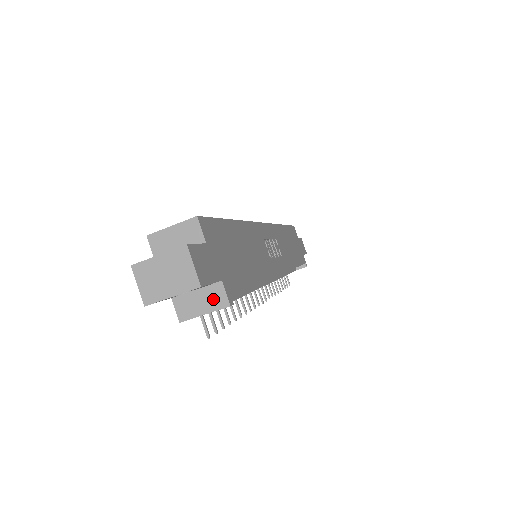
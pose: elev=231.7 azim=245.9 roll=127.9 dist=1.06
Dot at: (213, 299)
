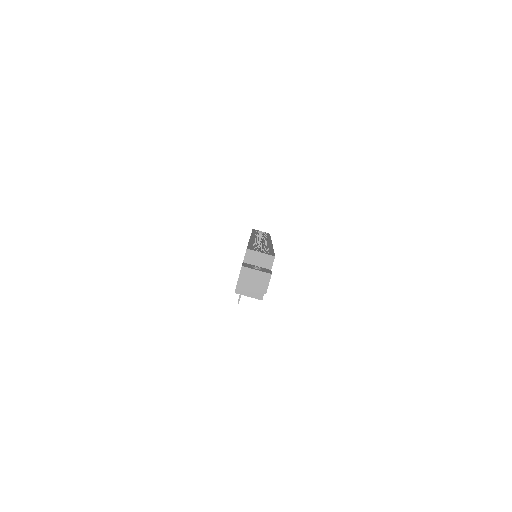
Dot at: (257, 293)
